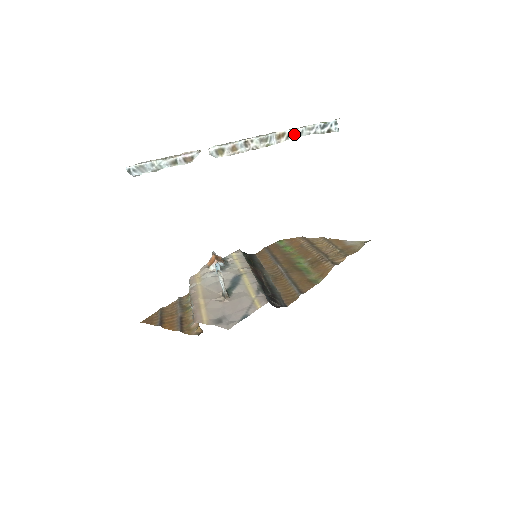
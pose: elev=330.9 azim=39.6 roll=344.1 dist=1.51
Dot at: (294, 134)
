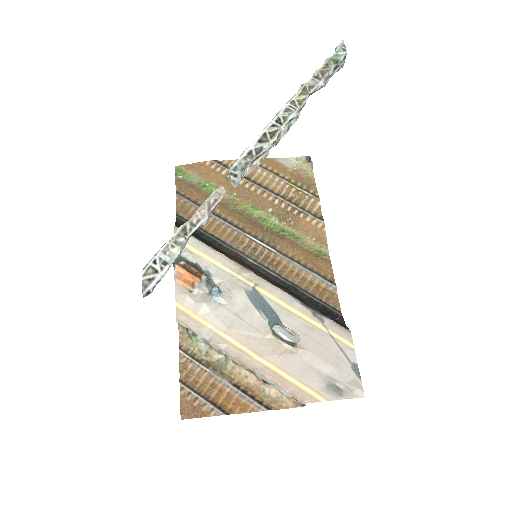
Dot at: (309, 94)
